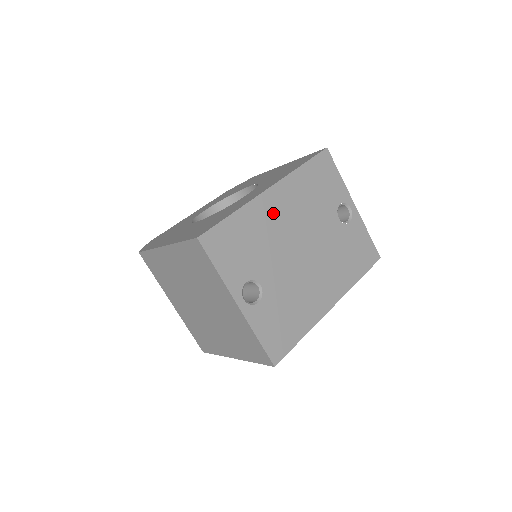
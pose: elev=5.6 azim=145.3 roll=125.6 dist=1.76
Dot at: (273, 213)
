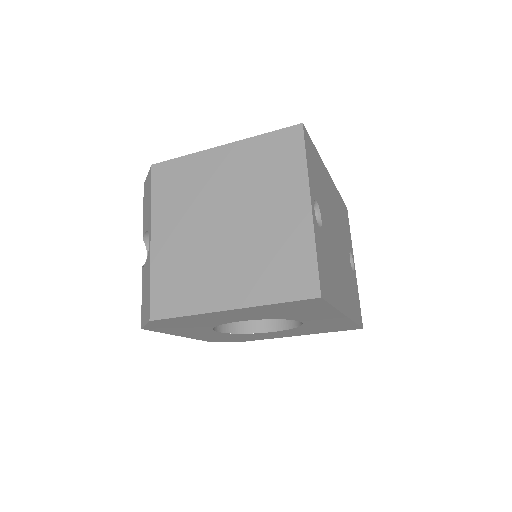
Dot at: (329, 190)
